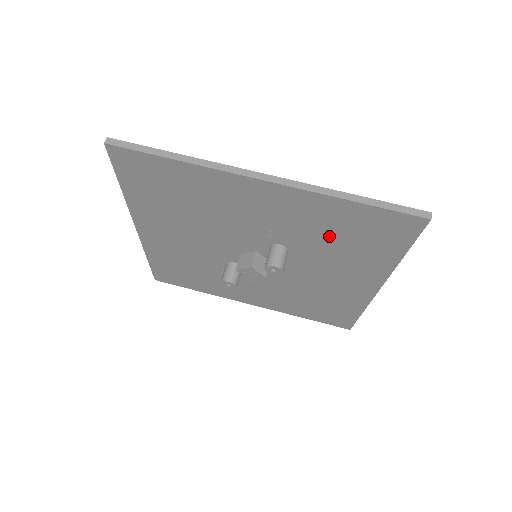
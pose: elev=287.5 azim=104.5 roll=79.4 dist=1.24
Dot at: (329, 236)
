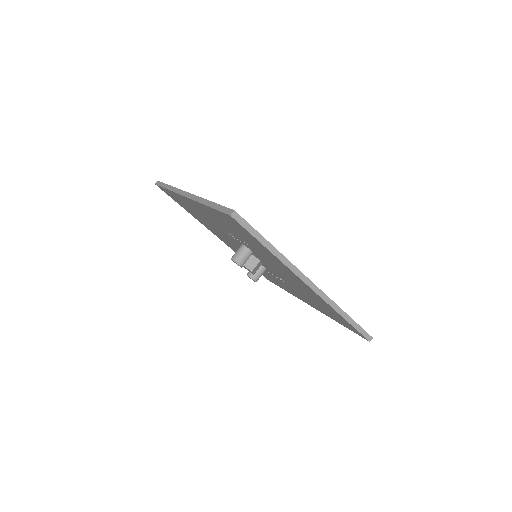
Dot at: (239, 235)
